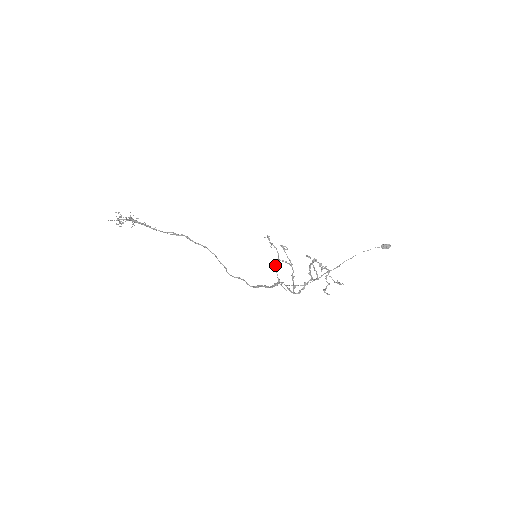
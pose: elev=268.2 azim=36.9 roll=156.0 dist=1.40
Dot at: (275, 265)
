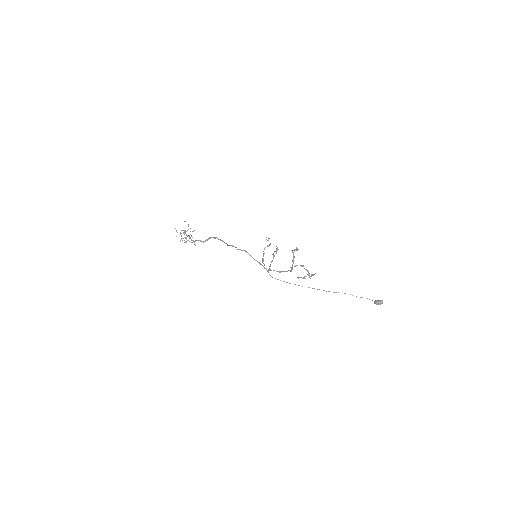
Dot at: (264, 248)
